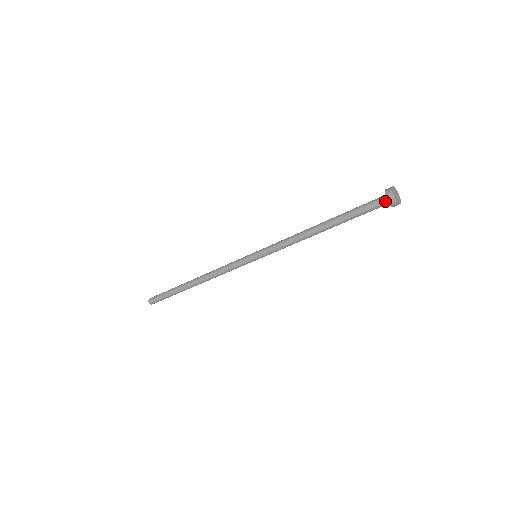
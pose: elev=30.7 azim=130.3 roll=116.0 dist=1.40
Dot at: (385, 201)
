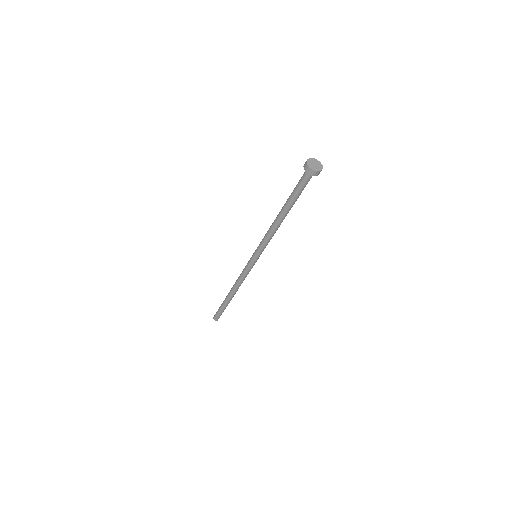
Dot at: (310, 175)
